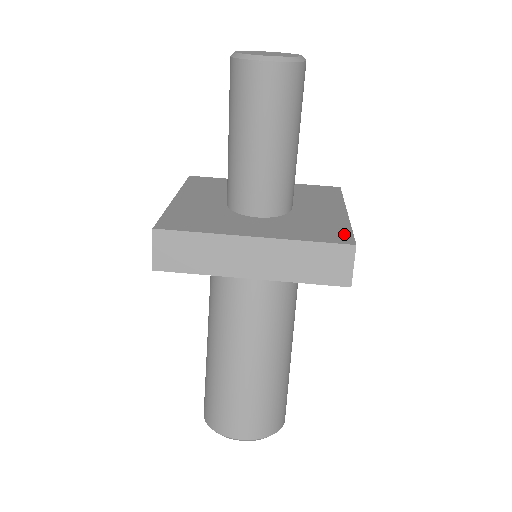
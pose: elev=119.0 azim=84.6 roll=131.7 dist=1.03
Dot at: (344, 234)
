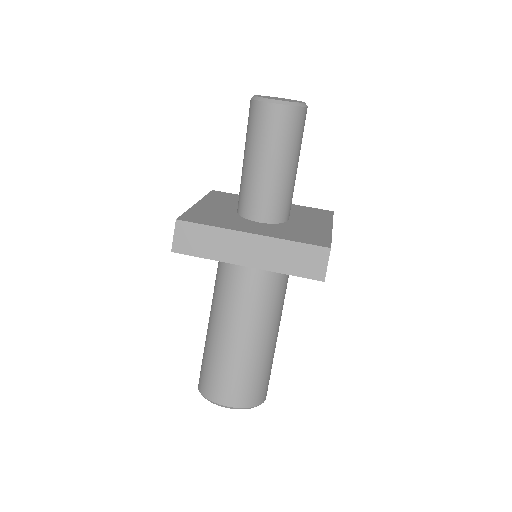
Dot at: (324, 240)
